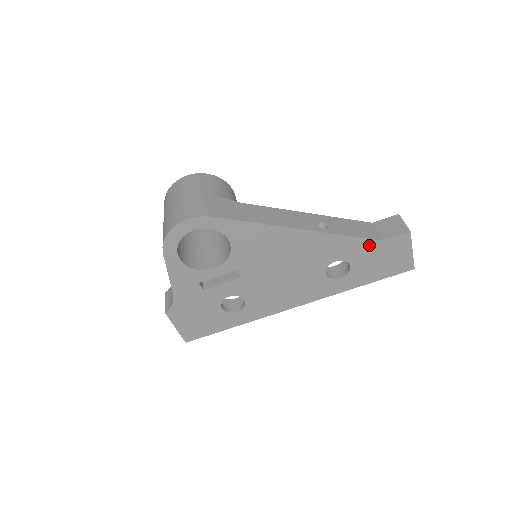
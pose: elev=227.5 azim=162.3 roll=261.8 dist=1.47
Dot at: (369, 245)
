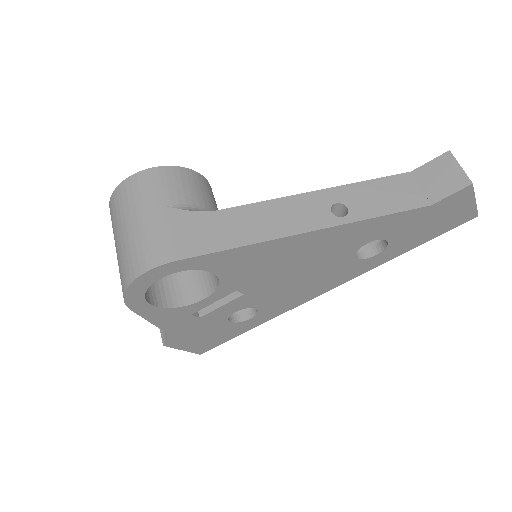
Dot at: (412, 215)
